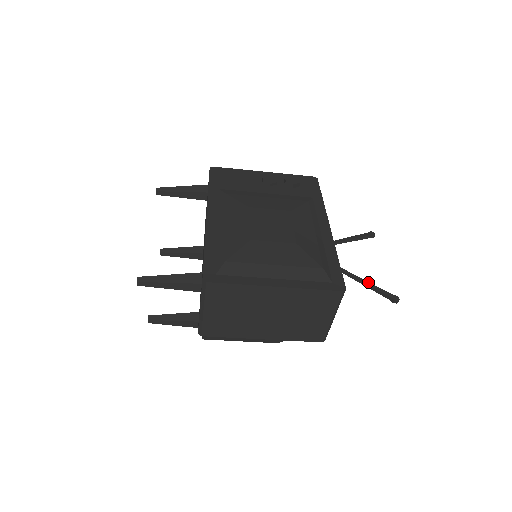
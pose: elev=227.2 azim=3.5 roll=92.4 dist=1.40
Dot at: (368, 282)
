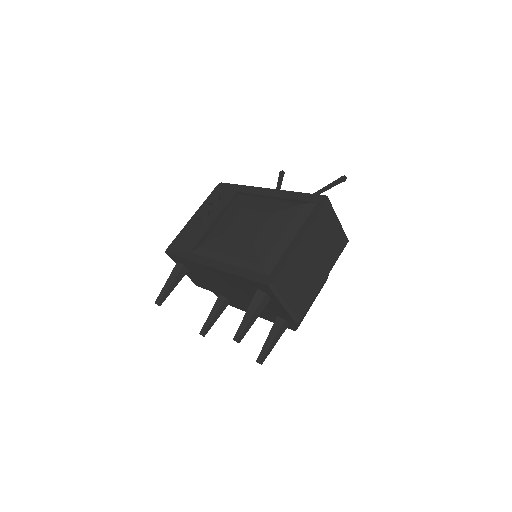
Dot at: (321, 189)
